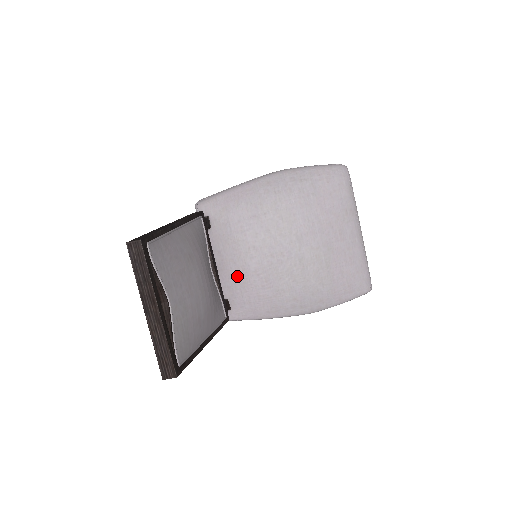
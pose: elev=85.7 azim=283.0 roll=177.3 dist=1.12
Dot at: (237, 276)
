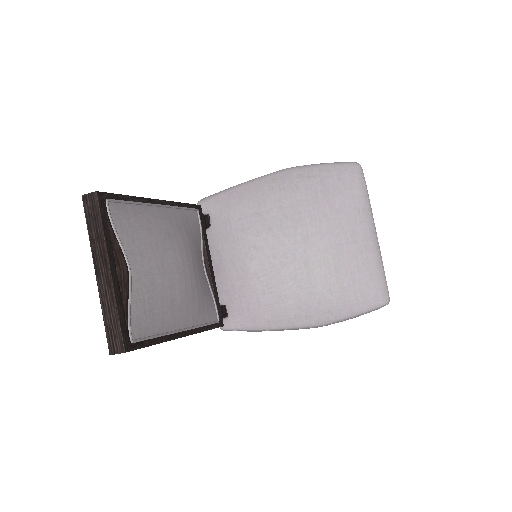
Dot at: (235, 279)
